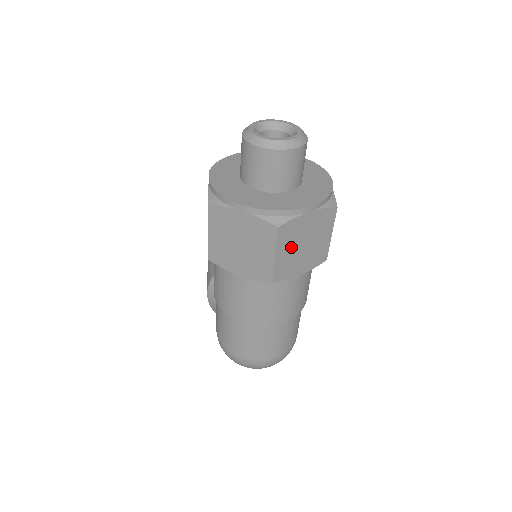
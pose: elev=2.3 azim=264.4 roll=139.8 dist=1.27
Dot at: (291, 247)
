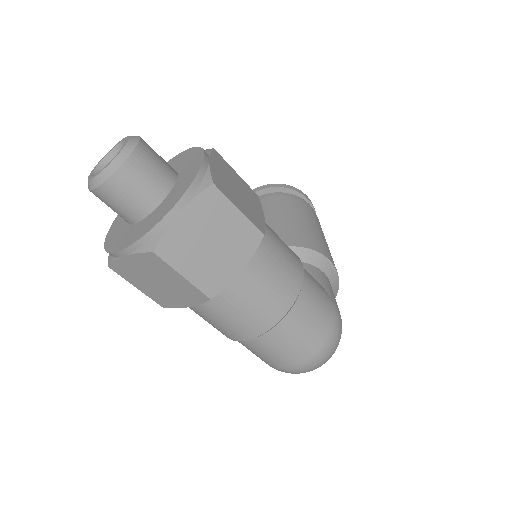
Dot at: (195, 256)
